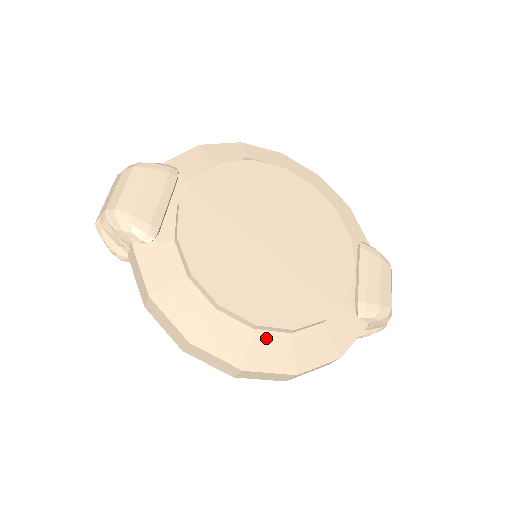
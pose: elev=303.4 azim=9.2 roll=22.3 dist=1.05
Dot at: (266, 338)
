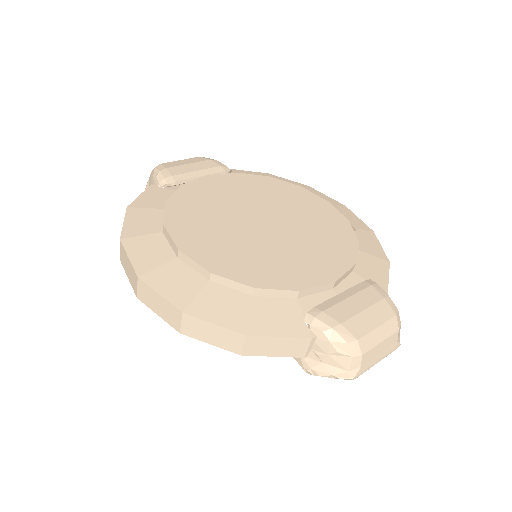
Dot at: (182, 270)
